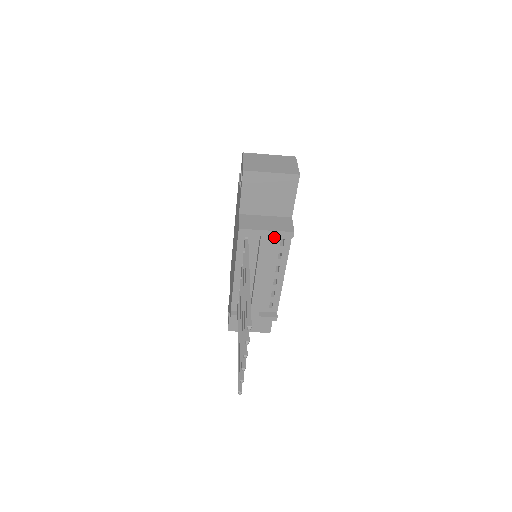
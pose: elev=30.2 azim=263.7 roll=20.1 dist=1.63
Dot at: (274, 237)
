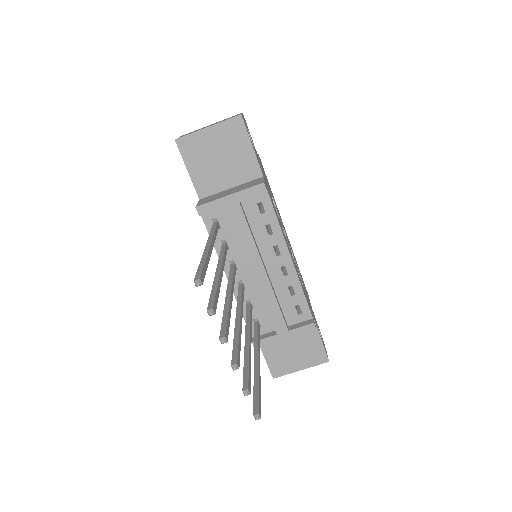
Dot at: (247, 205)
